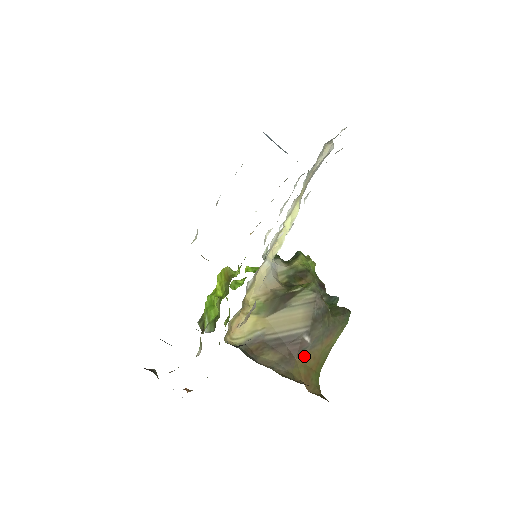
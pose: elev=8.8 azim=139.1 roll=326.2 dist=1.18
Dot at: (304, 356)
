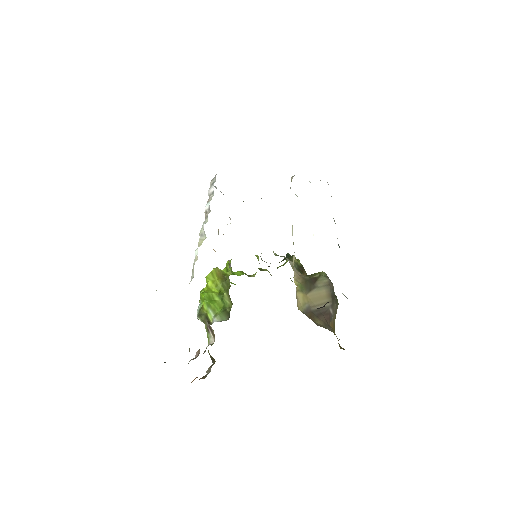
Dot at: (332, 323)
